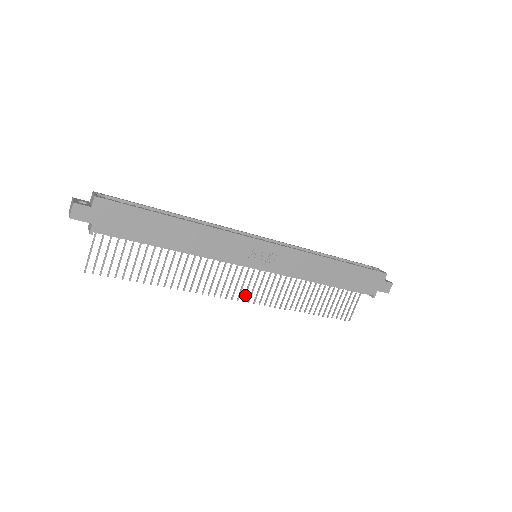
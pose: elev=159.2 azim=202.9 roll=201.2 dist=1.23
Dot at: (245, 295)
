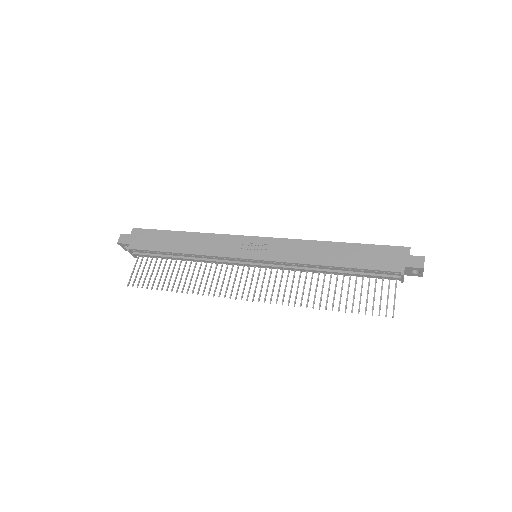
Dot at: (254, 295)
